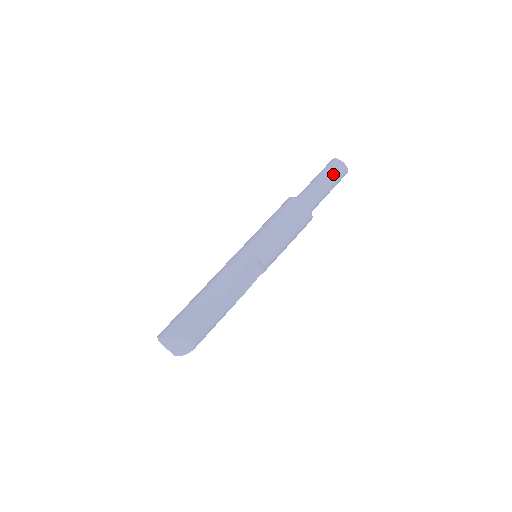
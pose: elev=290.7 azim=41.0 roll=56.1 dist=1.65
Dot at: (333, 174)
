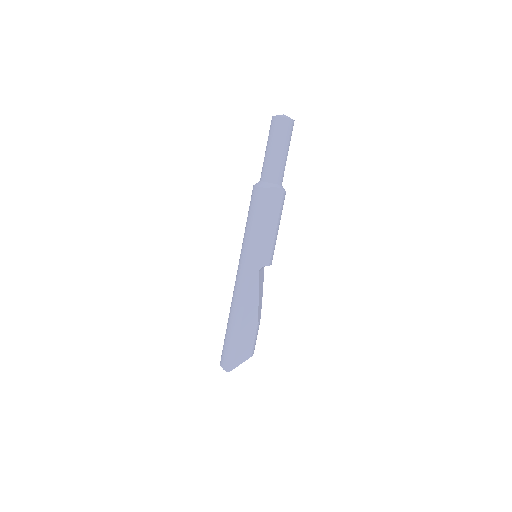
Dot at: (287, 138)
